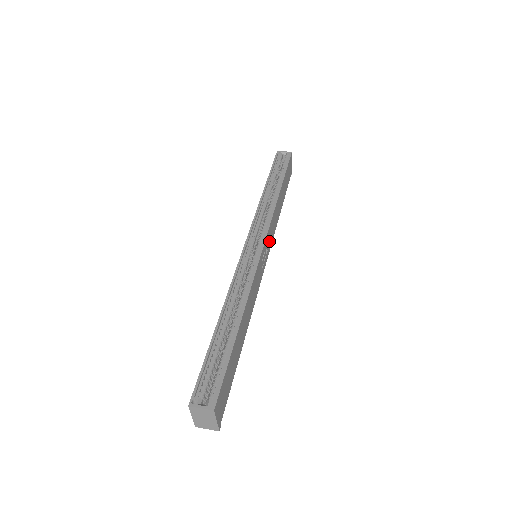
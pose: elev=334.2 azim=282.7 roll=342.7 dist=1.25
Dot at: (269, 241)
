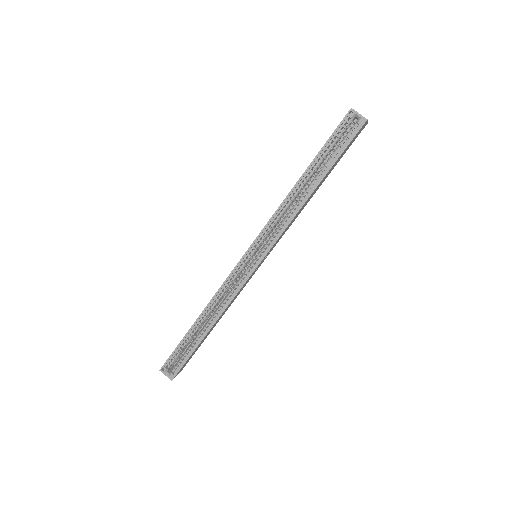
Dot at: occluded
